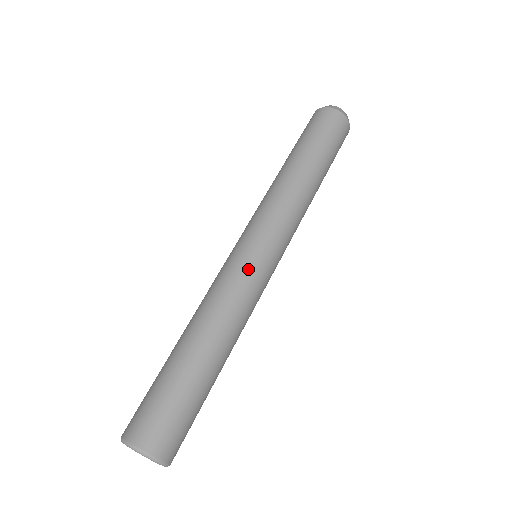
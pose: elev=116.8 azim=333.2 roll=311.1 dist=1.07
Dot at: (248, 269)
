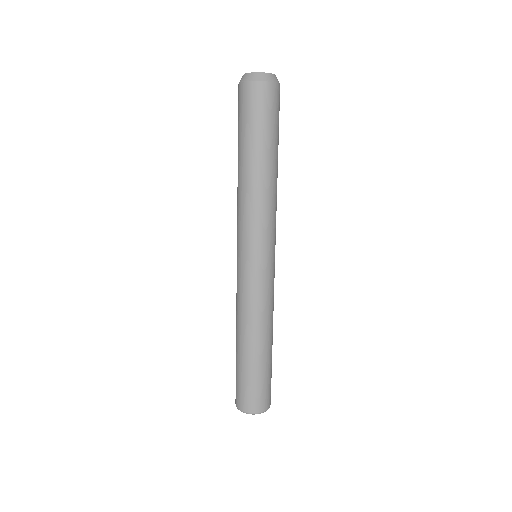
Dot at: (257, 282)
